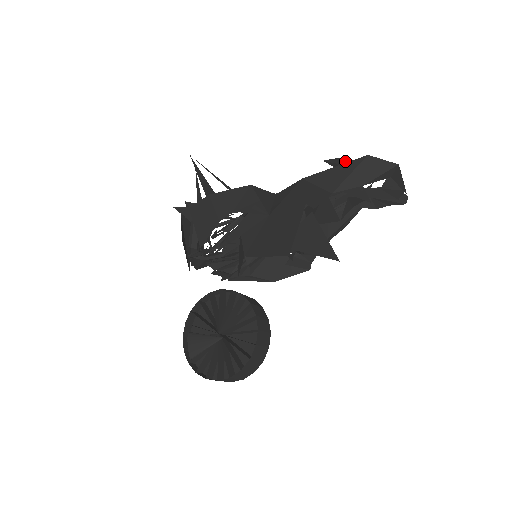
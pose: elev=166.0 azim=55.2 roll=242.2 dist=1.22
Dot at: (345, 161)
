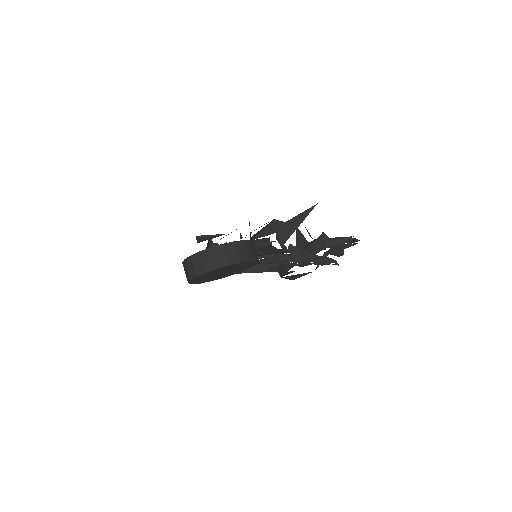
Dot at: occluded
